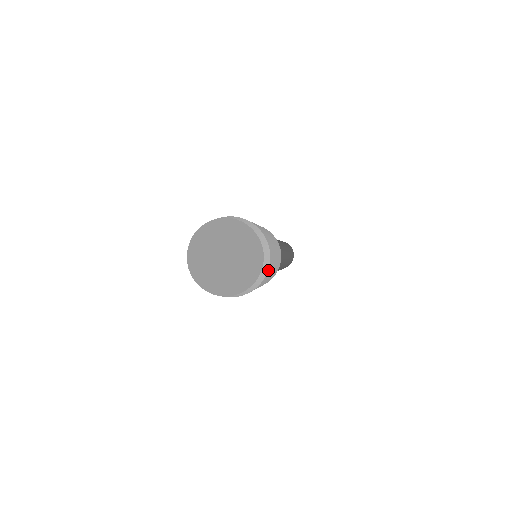
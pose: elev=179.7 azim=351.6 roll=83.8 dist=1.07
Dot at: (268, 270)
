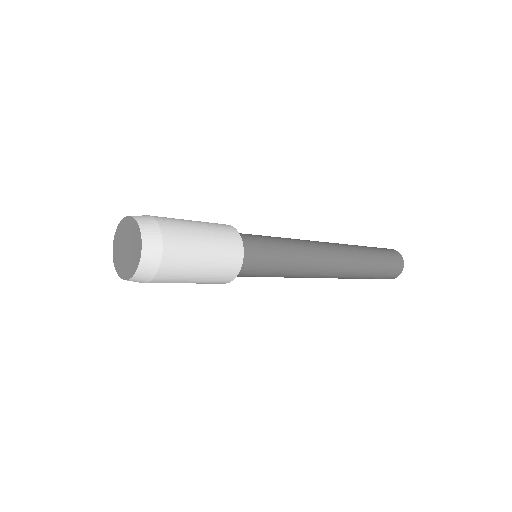
Dot at: (164, 233)
